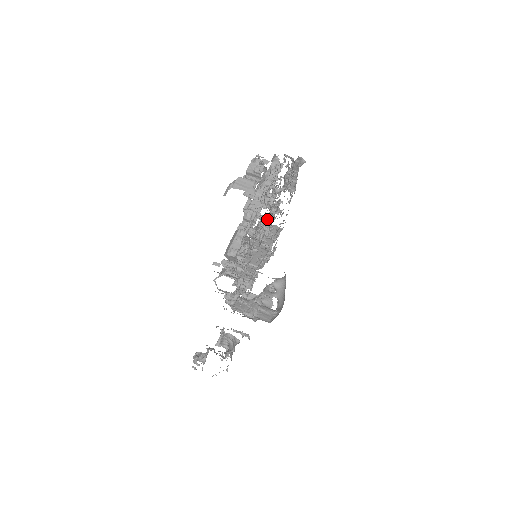
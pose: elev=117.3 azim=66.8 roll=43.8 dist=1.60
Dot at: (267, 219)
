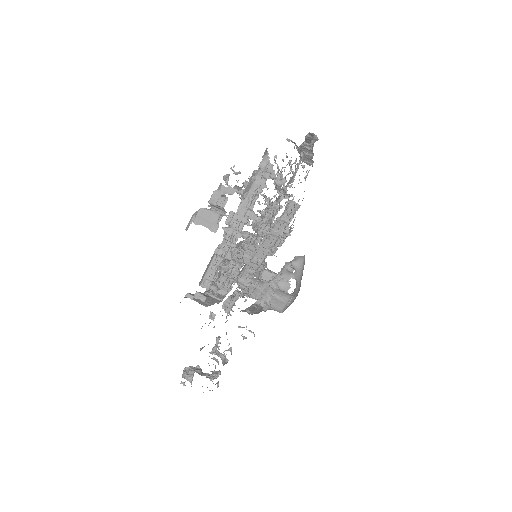
Dot at: (263, 221)
